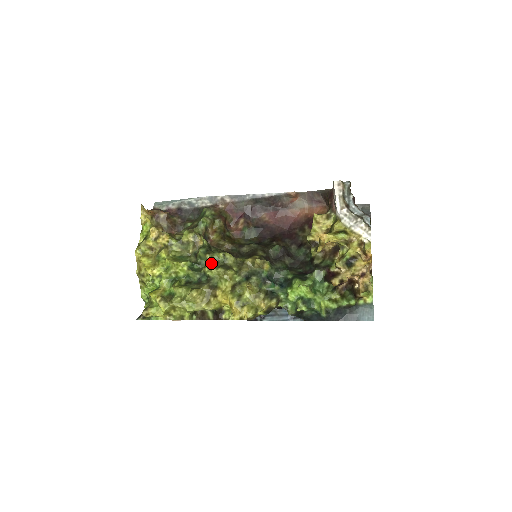
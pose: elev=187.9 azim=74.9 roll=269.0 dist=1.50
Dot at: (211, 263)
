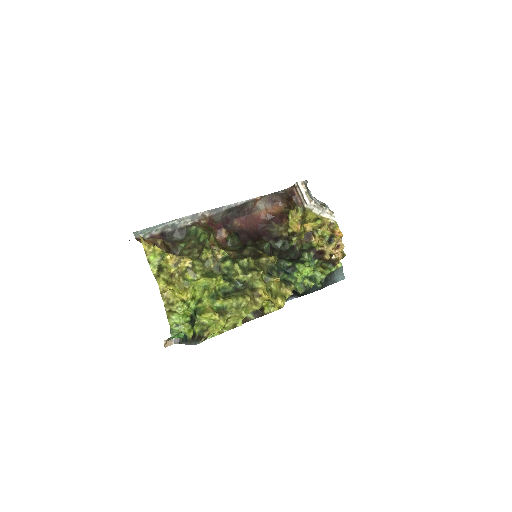
Dot at: (242, 270)
